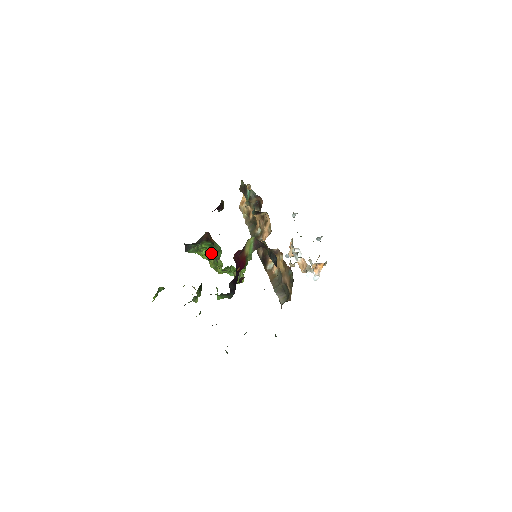
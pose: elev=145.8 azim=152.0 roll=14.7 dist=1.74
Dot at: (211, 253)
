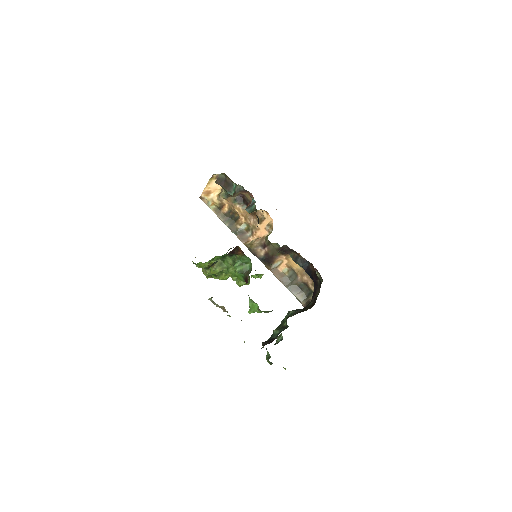
Dot at: occluded
